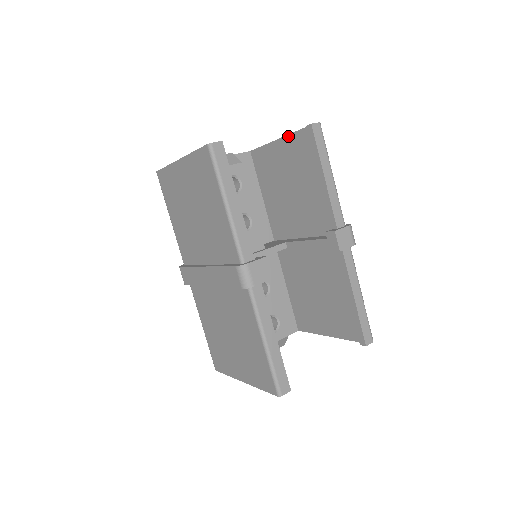
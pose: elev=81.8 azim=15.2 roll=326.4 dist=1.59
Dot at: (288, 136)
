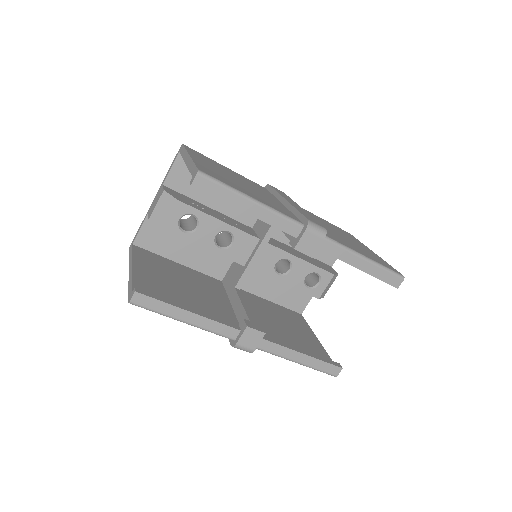
Dot at: occluded
